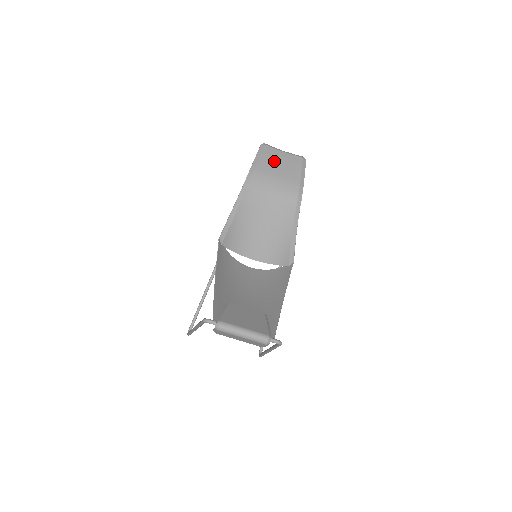
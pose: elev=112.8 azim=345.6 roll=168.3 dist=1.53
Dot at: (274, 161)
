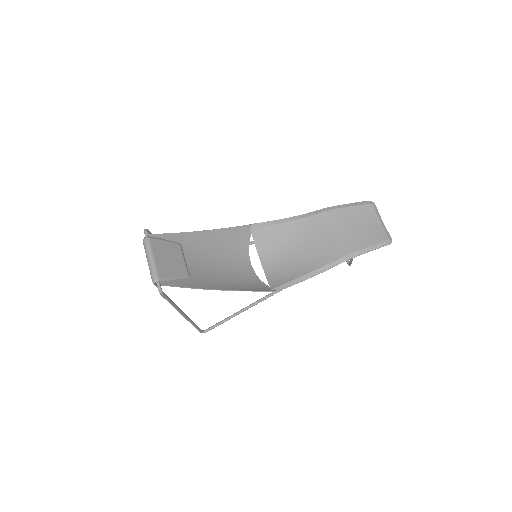
Dot at: (362, 219)
